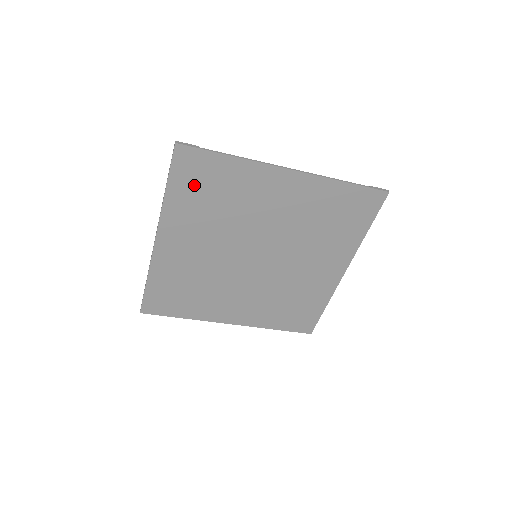
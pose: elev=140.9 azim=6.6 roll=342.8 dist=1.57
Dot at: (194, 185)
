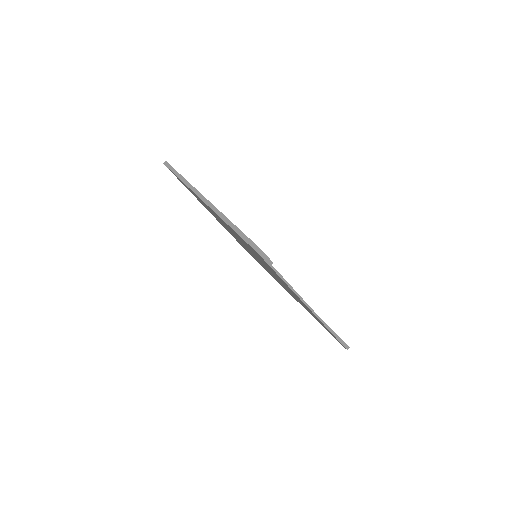
Dot at: occluded
